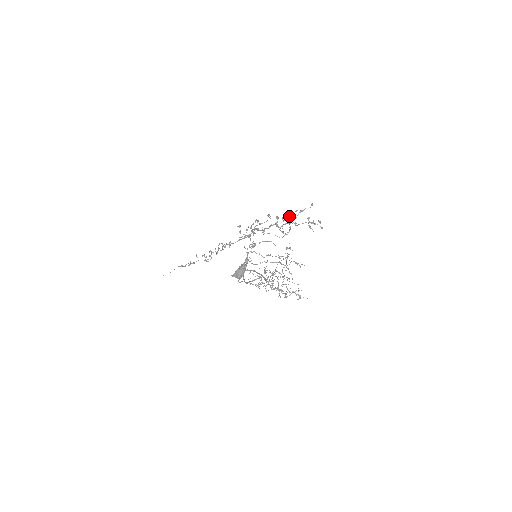
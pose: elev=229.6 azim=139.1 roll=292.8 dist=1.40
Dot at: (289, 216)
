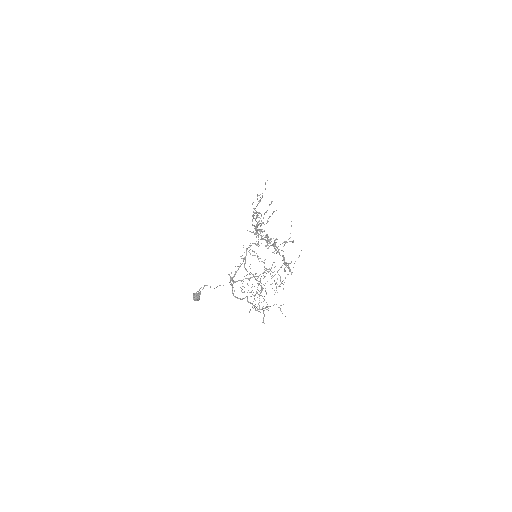
Dot at: (274, 241)
